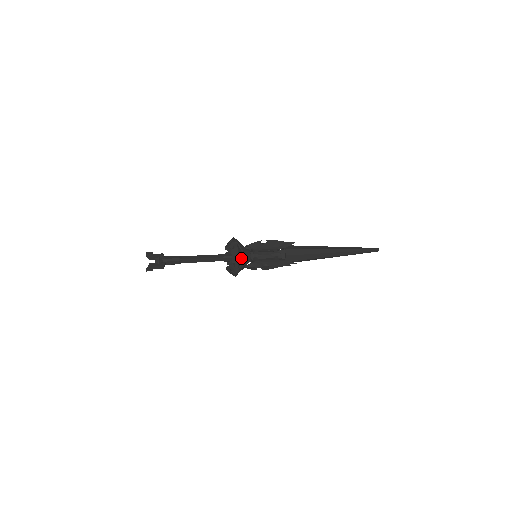
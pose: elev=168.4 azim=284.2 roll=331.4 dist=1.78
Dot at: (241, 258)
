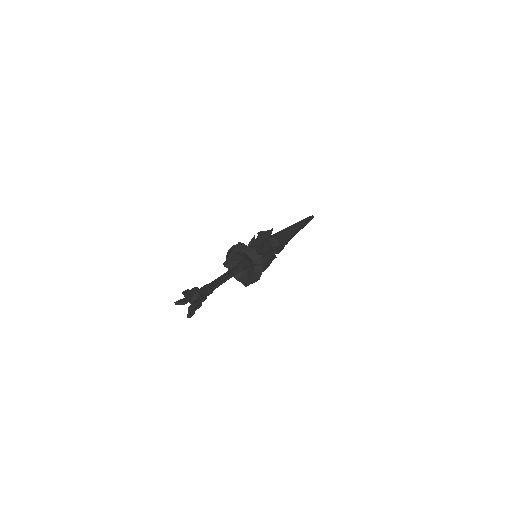
Dot at: occluded
